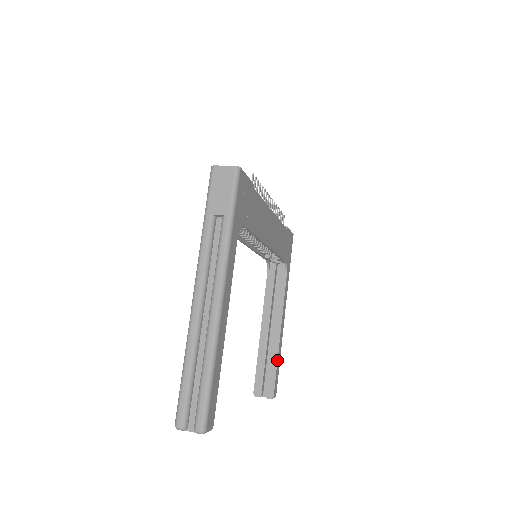
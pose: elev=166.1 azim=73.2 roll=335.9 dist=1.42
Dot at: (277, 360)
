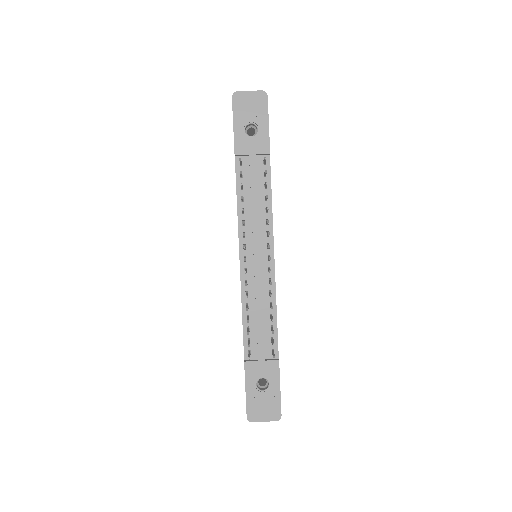
Dot at: occluded
